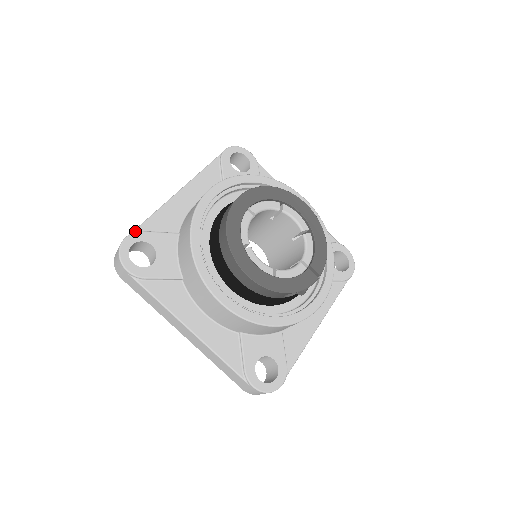
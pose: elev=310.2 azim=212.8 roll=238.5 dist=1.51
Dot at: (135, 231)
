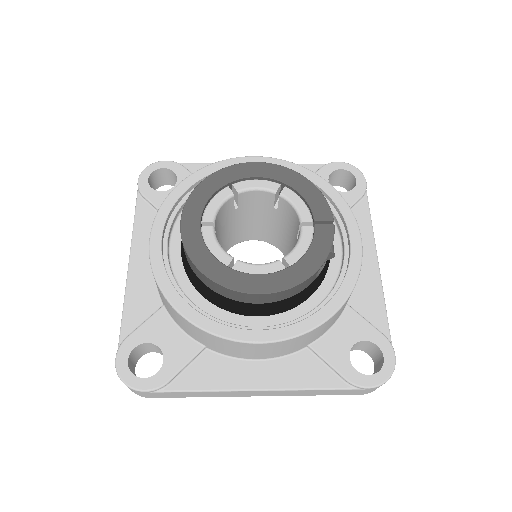
Dot at: (120, 344)
